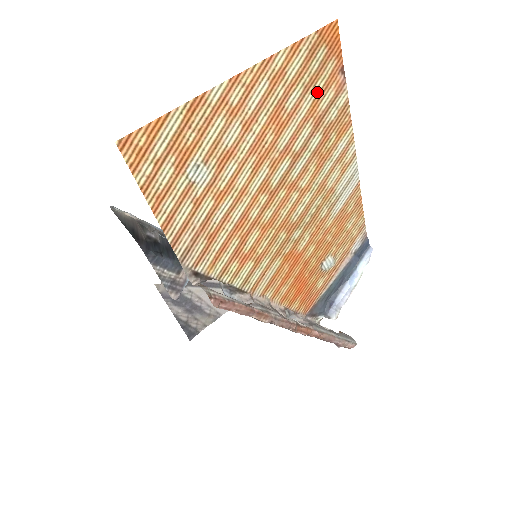
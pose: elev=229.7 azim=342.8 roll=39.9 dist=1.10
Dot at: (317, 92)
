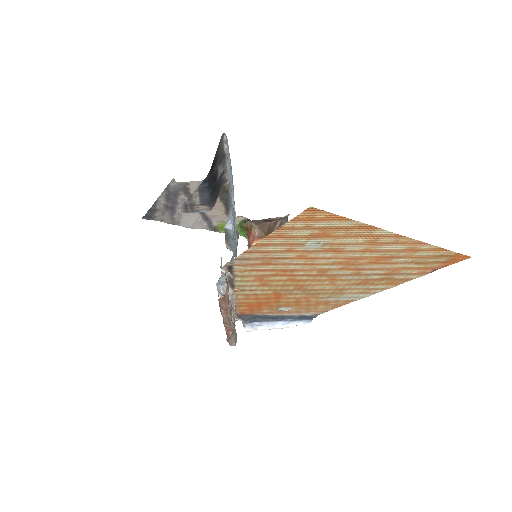
Dot at: (412, 266)
